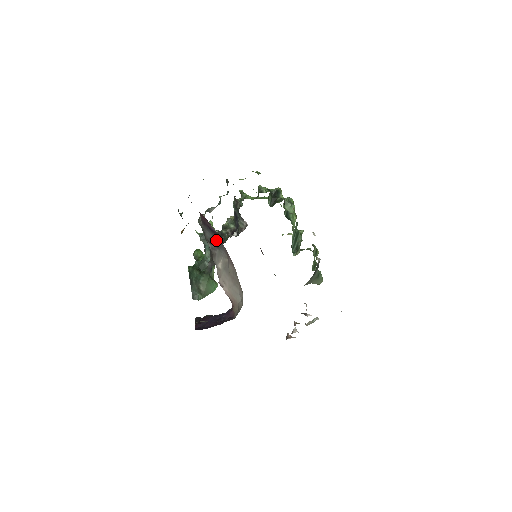
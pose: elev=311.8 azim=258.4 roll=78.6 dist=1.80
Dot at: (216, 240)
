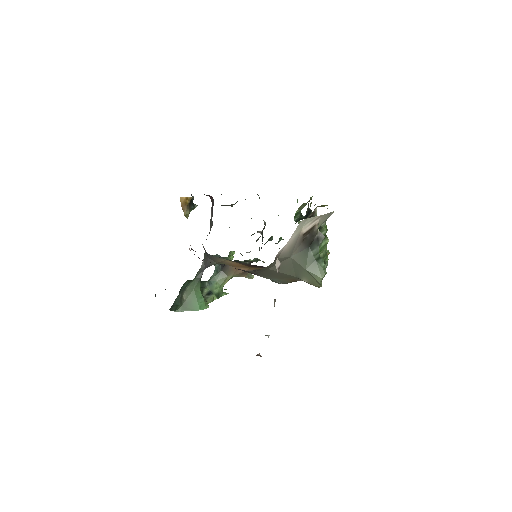
Dot at: occluded
